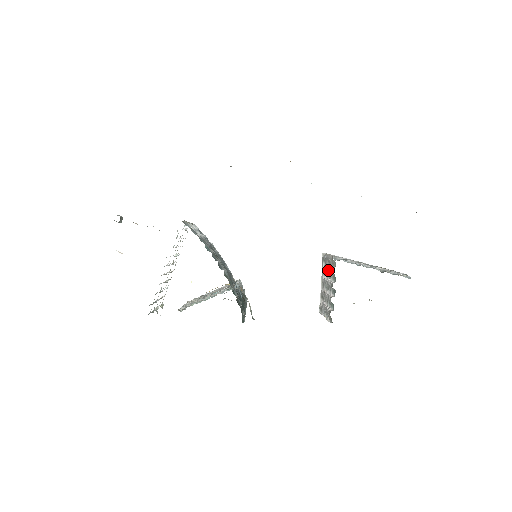
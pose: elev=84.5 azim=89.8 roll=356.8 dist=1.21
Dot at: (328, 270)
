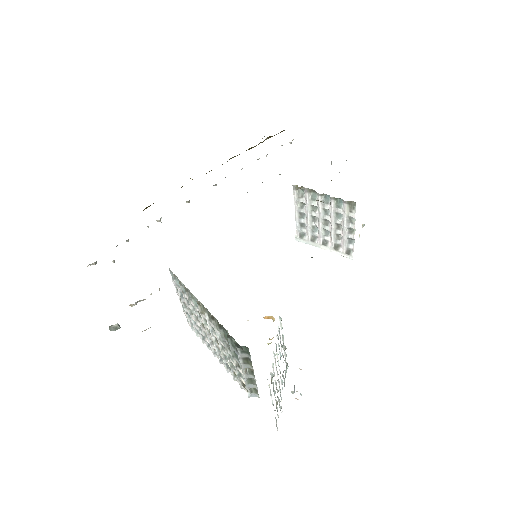
Dot at: (308, 214)
